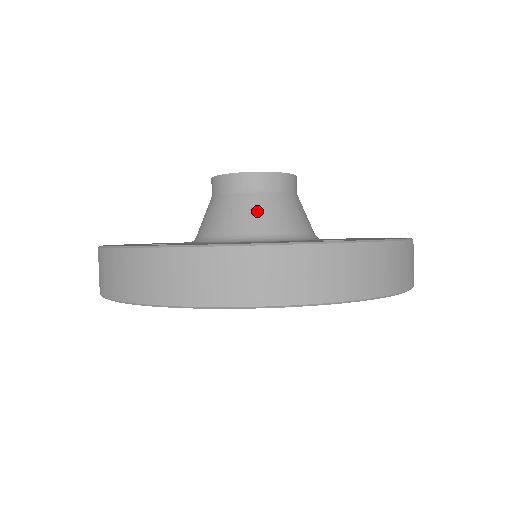
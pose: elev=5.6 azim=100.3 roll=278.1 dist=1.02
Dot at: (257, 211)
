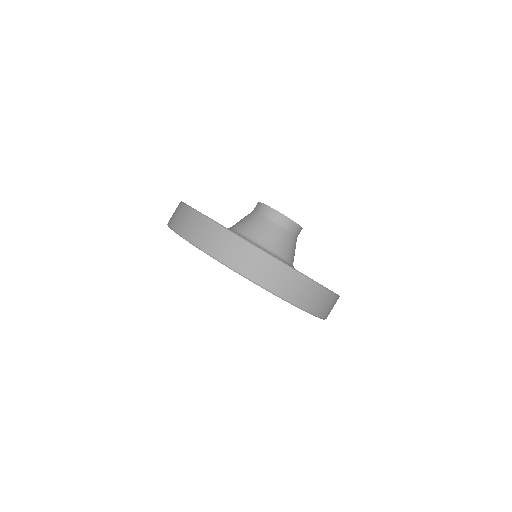
Dot at: (252, 222)
